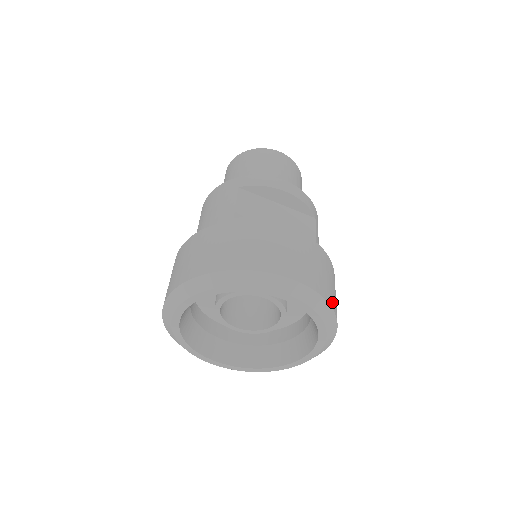
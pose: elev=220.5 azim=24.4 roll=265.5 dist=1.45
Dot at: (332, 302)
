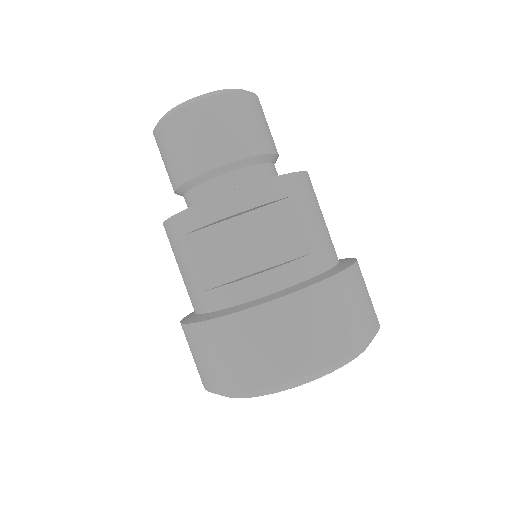
Dot at: (355, 340)
